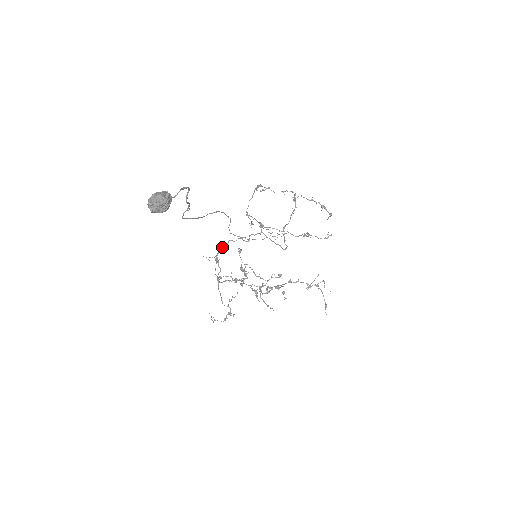
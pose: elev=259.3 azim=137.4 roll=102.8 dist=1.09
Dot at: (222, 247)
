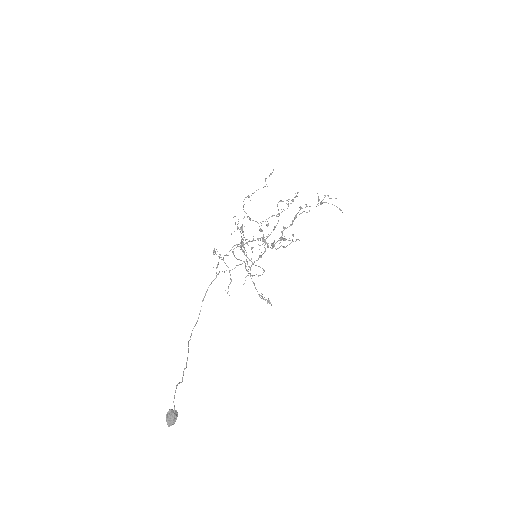
Dot at: (233, 254)
